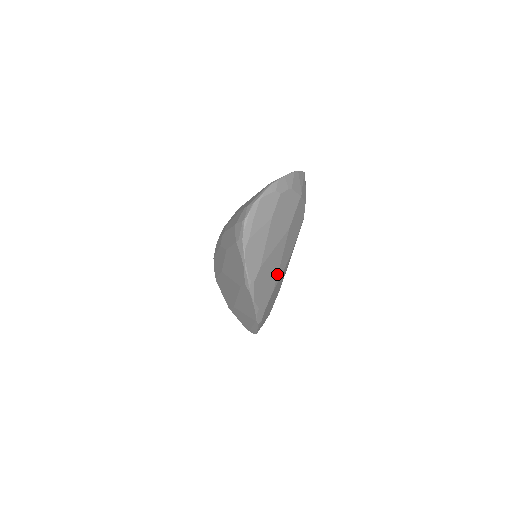
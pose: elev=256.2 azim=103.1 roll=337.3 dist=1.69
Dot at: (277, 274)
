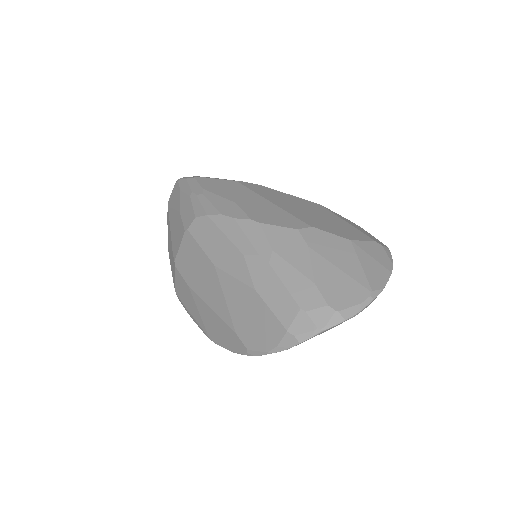
Dot at: occluded
